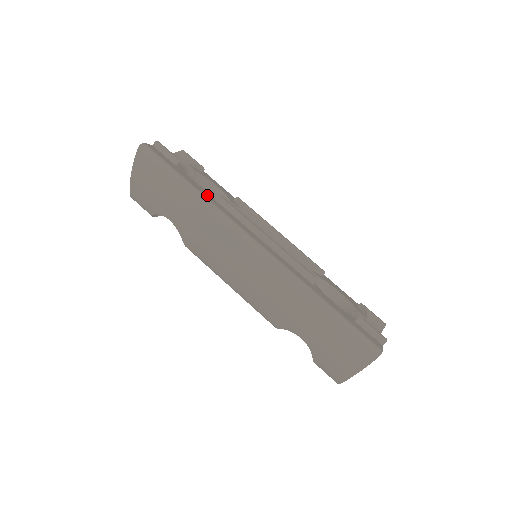
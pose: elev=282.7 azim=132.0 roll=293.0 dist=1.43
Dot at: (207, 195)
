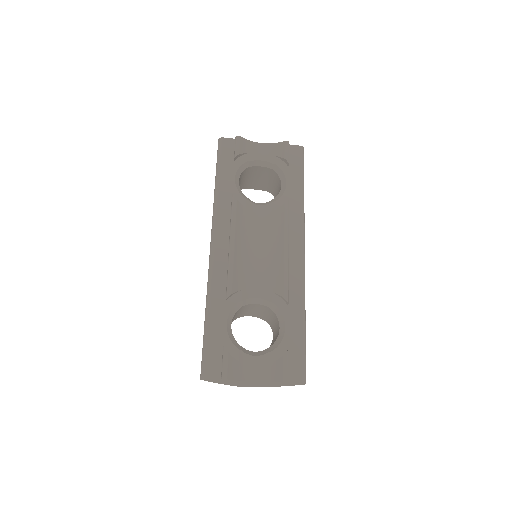
Dot at: (225, 193)
